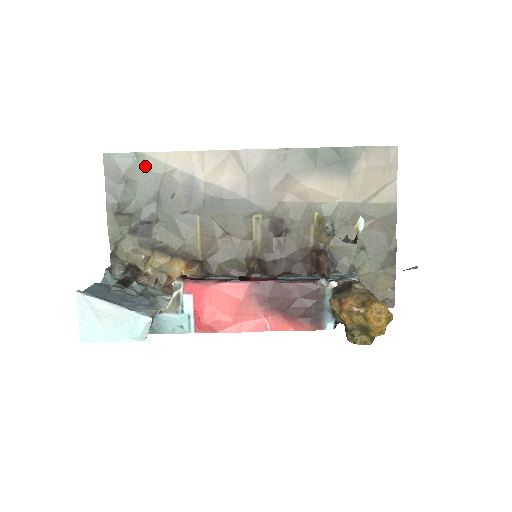
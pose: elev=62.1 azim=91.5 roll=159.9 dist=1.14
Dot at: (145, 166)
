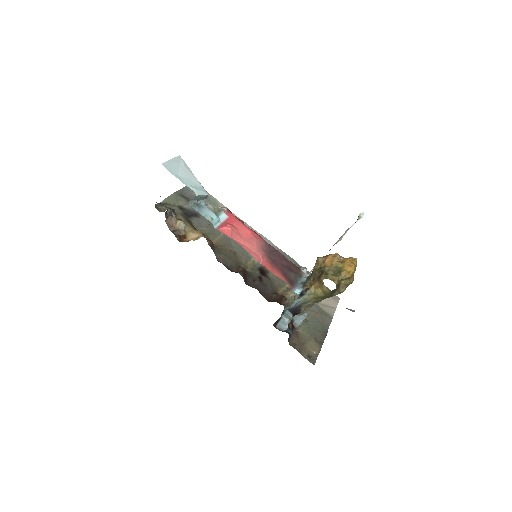
Dot at: (211, 200)
